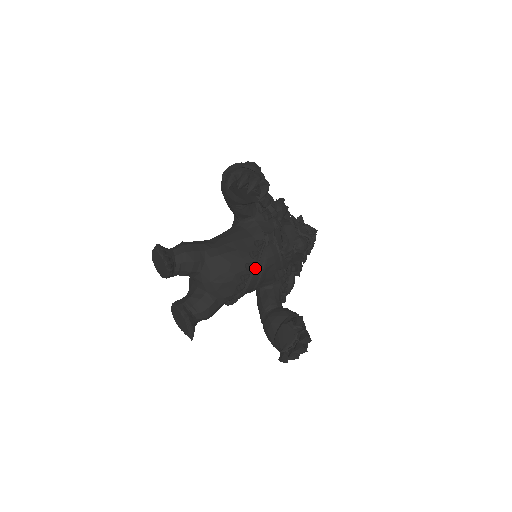
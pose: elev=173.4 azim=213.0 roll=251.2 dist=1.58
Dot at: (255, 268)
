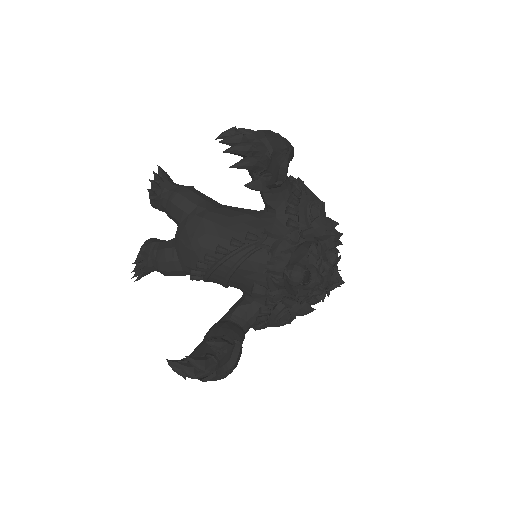
Dot at: (225, 257)
